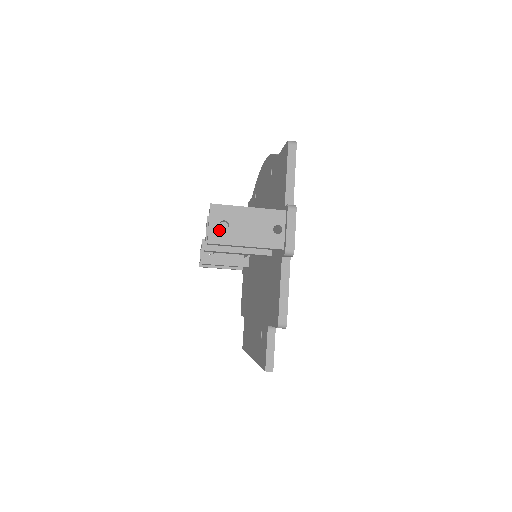
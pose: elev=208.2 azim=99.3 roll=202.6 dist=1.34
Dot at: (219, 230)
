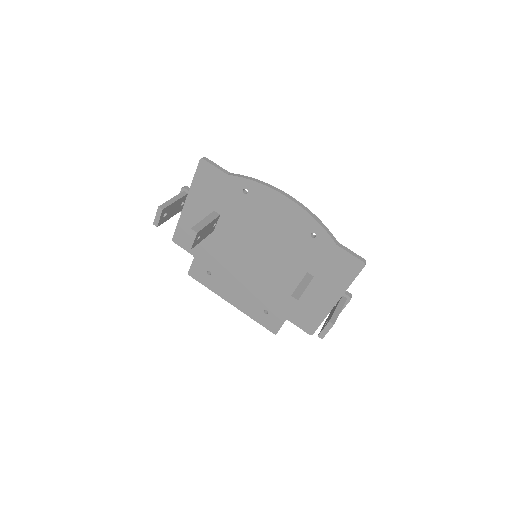
Dot at: occluded
